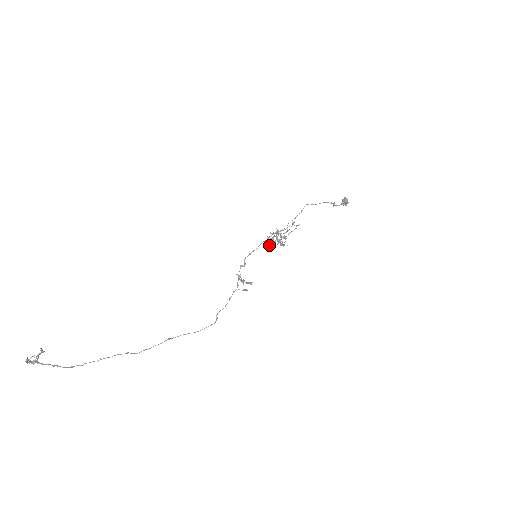
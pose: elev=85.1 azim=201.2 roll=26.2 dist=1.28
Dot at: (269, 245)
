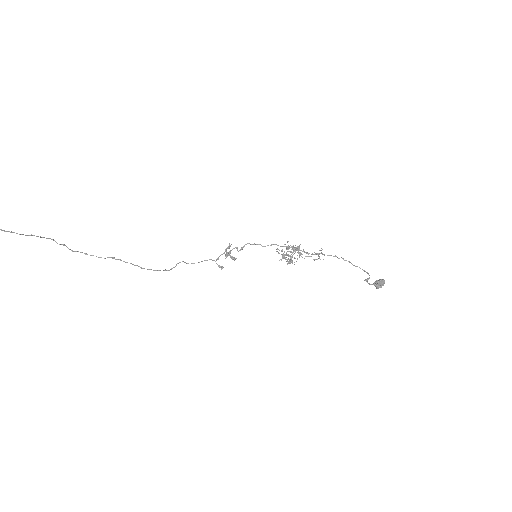
Dot at: occluded
